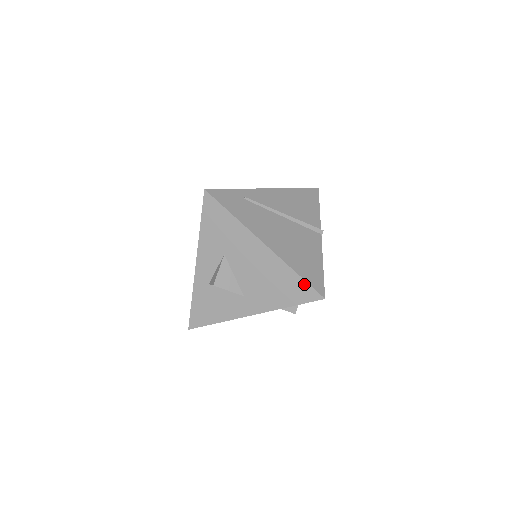
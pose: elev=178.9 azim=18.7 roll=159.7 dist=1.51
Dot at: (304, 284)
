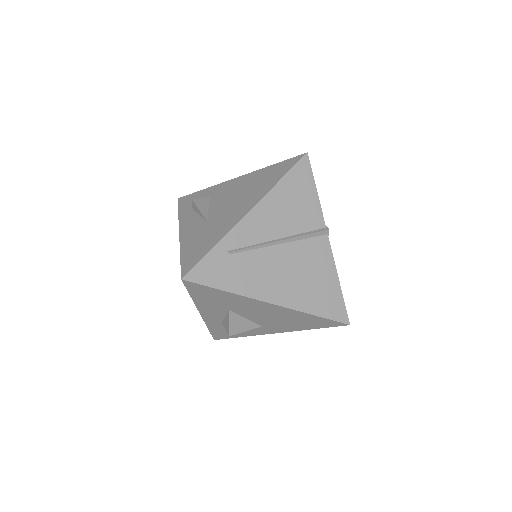
Dot at: (325, 320)
